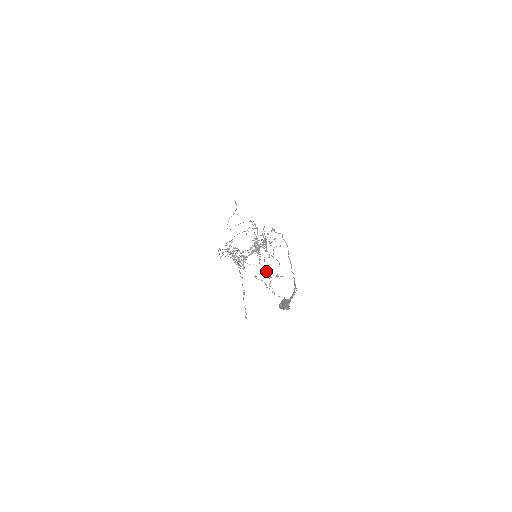
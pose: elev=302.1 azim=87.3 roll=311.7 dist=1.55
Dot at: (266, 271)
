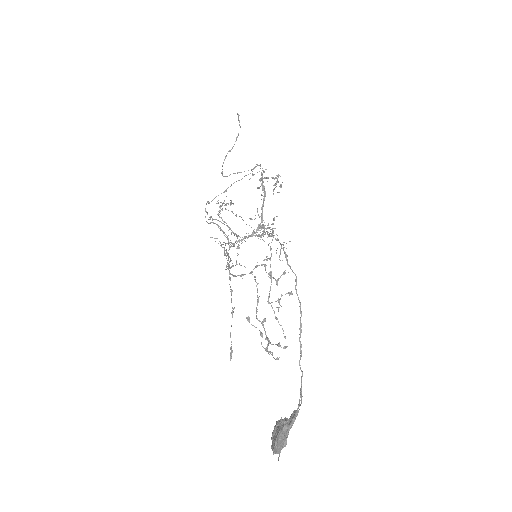
Dot at: occluded
